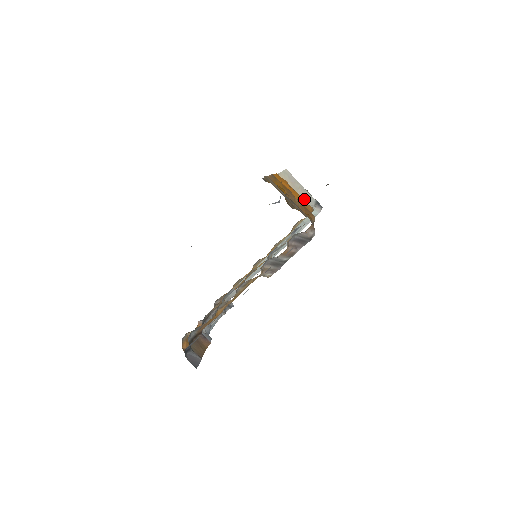
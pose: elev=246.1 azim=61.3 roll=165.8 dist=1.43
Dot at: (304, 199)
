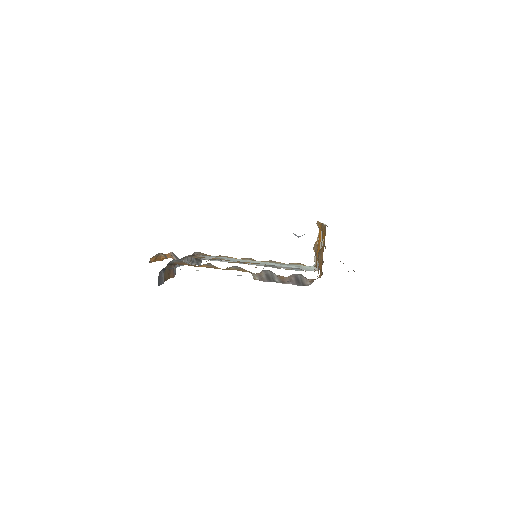
Dot at: occluded
